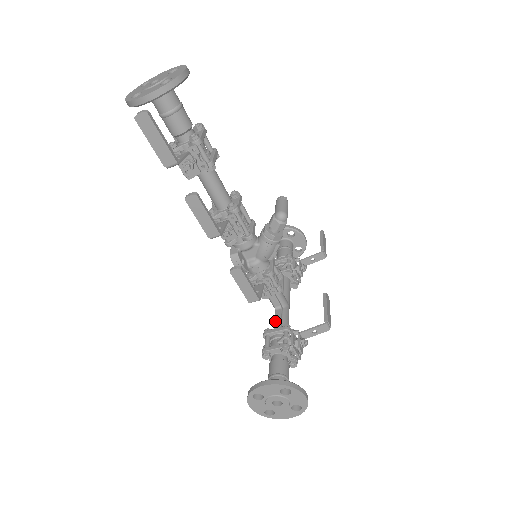
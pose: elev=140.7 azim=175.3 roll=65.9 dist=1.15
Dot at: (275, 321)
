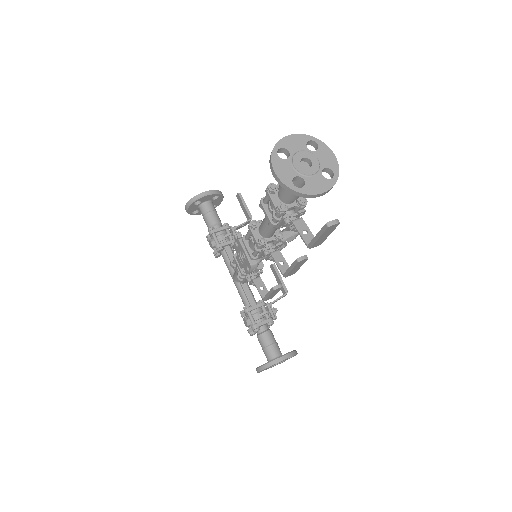
Dot at: (247, 296)
